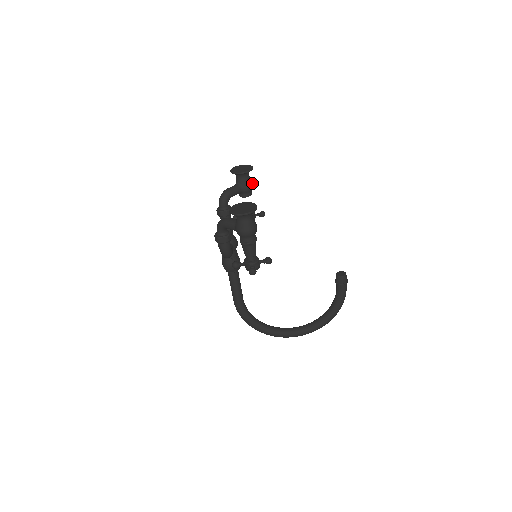
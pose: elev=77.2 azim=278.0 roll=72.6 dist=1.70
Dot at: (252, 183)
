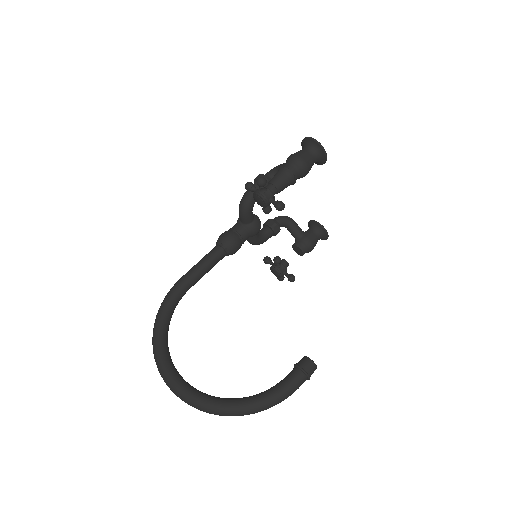
Dot at: (314, 245)
